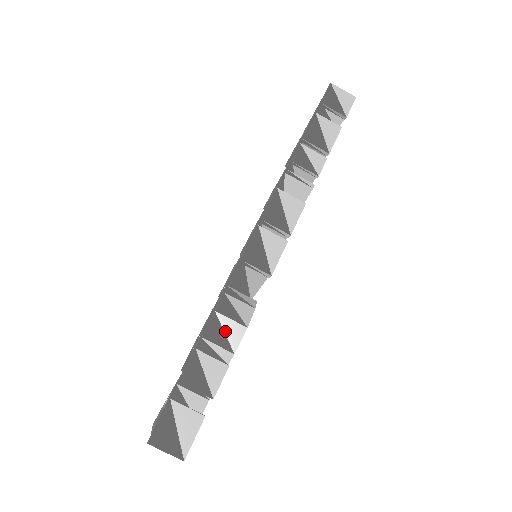
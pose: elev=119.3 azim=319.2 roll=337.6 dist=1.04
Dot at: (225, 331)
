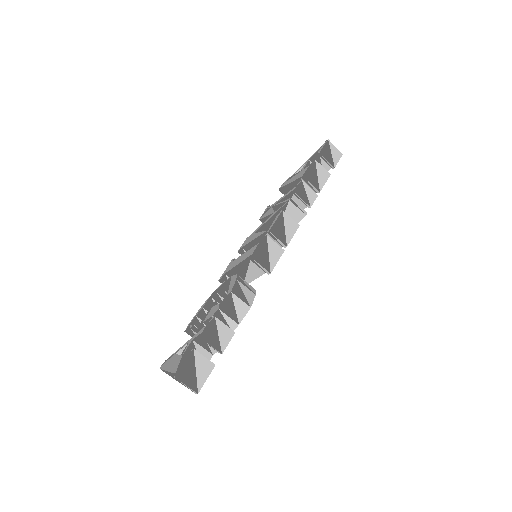
Dot at: (236, 307)
